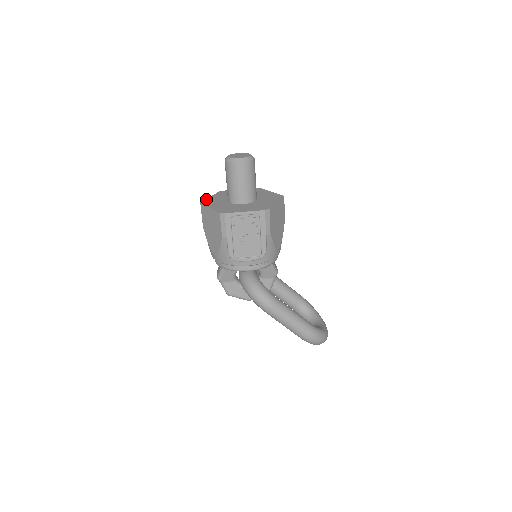
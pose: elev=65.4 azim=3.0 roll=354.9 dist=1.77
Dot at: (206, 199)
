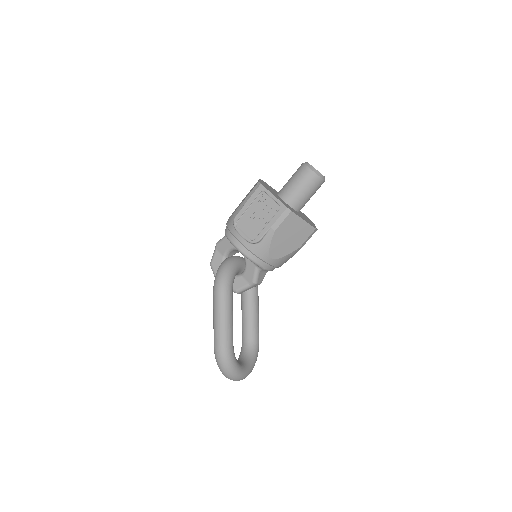
Dot at: occluded
